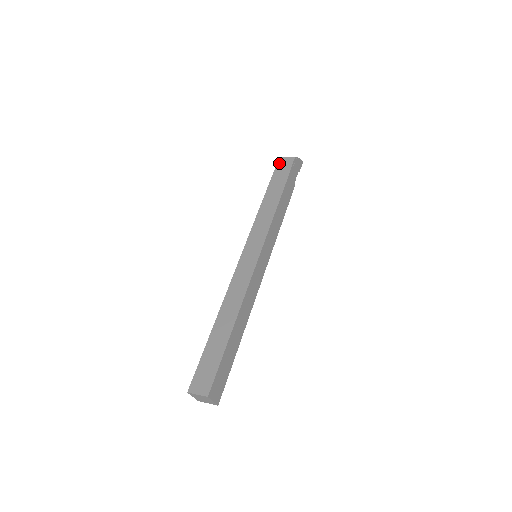
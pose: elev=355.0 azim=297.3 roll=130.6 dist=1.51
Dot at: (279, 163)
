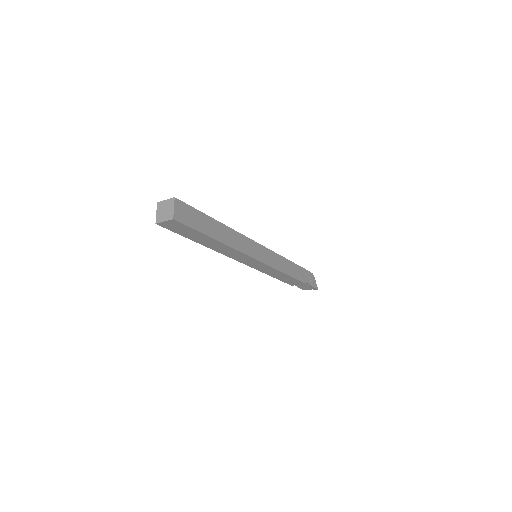
Dot at: occluded
